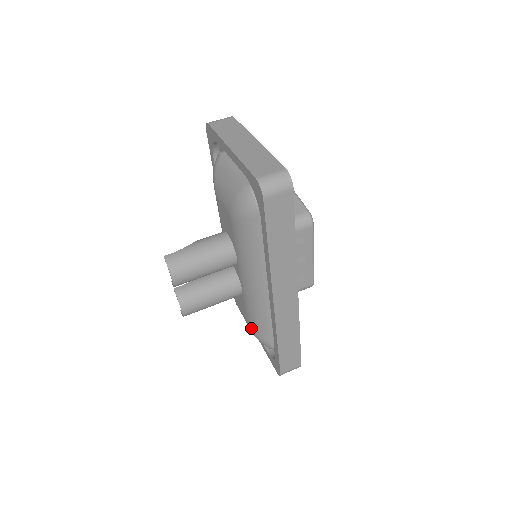
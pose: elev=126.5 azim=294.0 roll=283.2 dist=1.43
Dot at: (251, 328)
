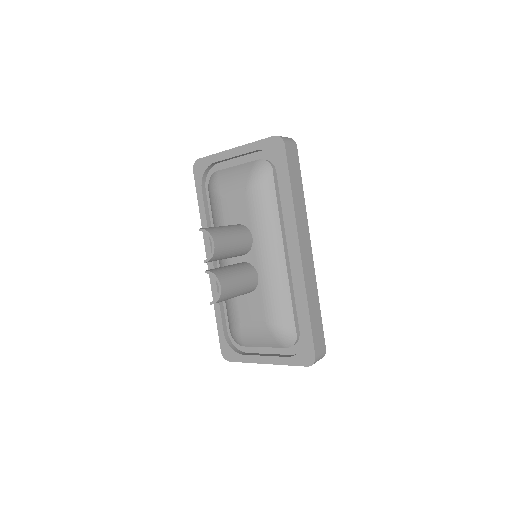
Dot at: (271, 323)
